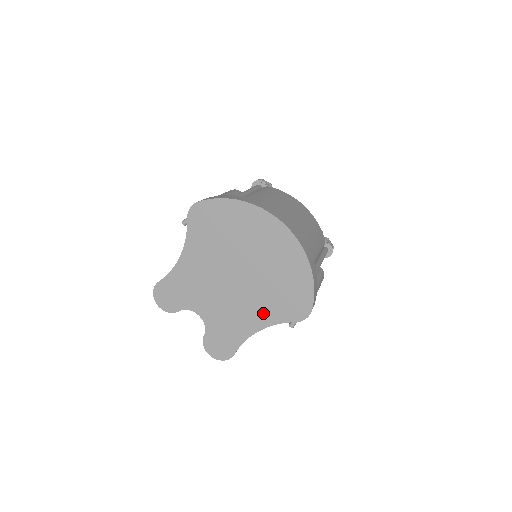
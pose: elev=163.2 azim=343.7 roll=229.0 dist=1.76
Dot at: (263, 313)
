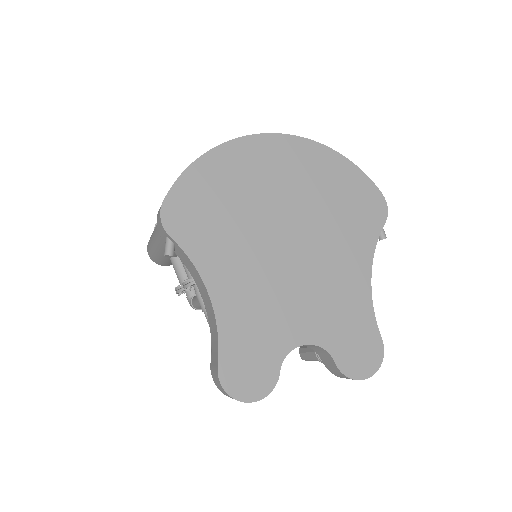
Dot at: (353, 252)
